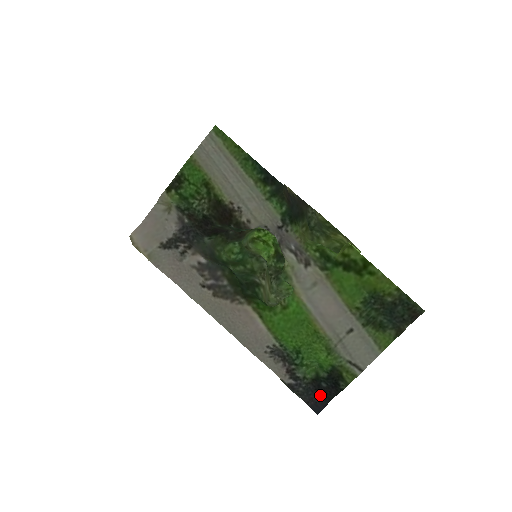
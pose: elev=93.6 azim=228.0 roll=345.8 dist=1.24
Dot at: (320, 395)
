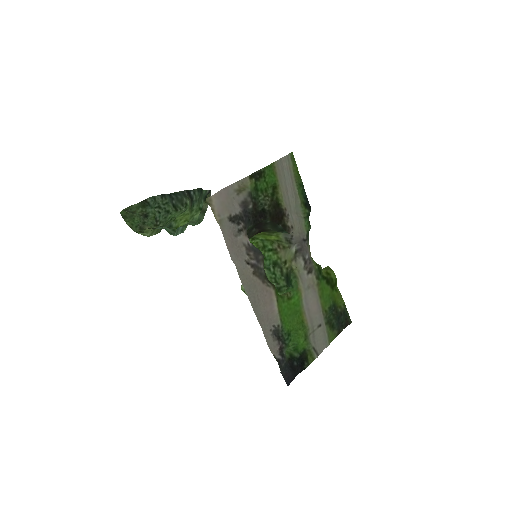
Dot at: (292, 371)
